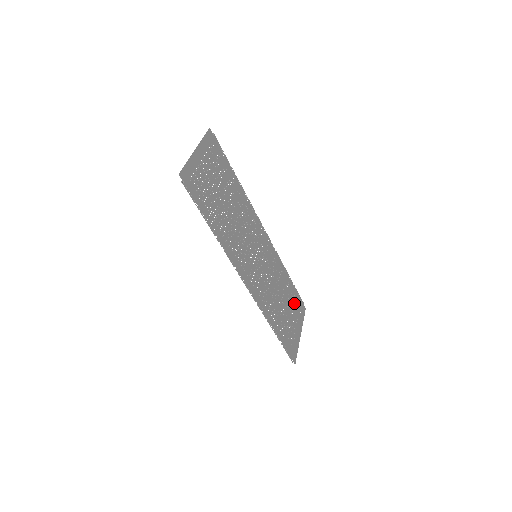
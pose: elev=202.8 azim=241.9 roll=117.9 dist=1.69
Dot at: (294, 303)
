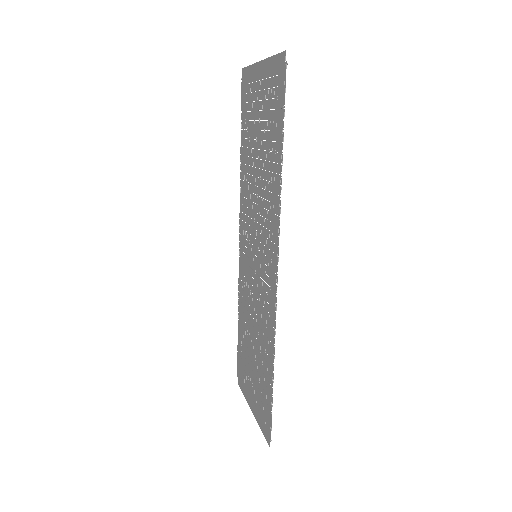
Dot at: (244, 362)
